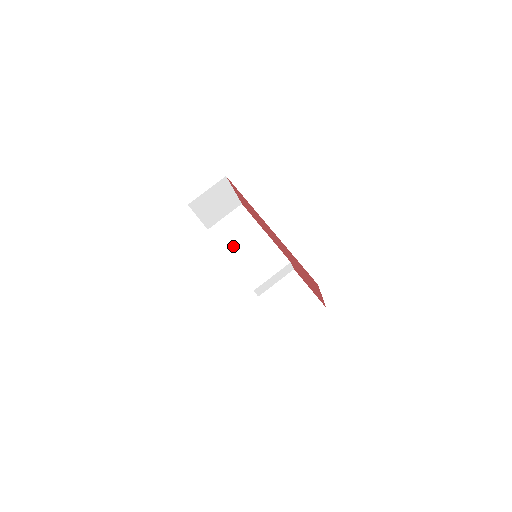
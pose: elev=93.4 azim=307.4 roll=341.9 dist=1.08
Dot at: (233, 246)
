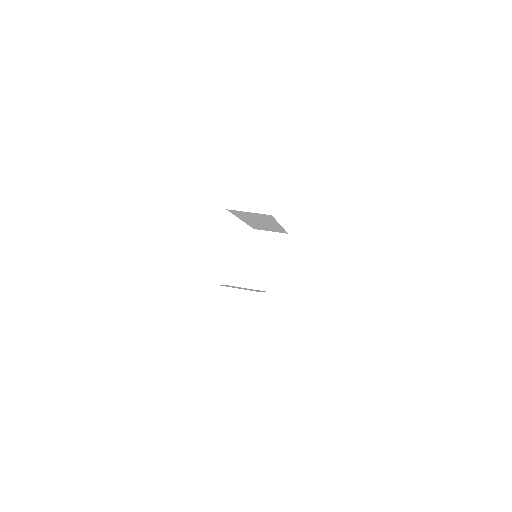
Dot at: occluded
